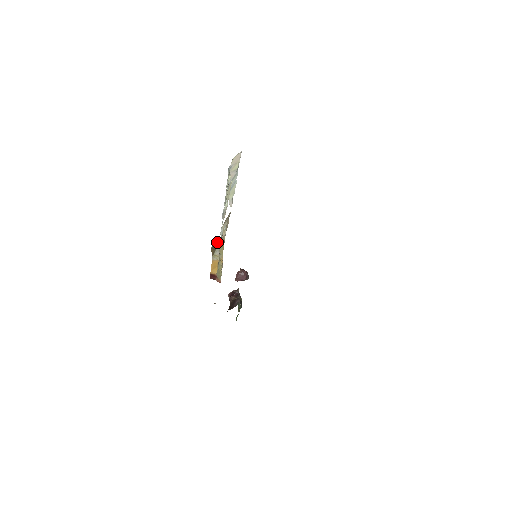
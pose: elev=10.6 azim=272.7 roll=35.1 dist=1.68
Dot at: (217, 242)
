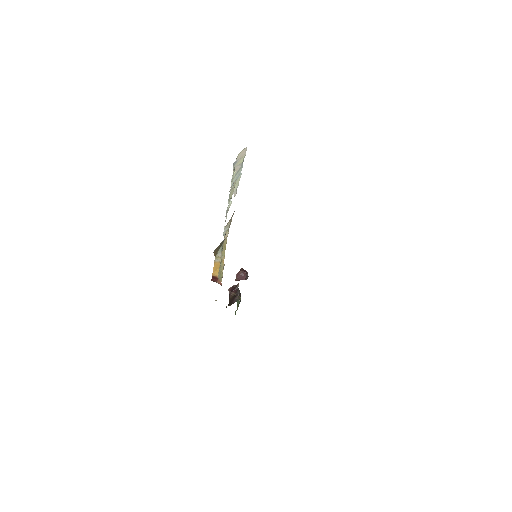
Dot at: (220, 245)
